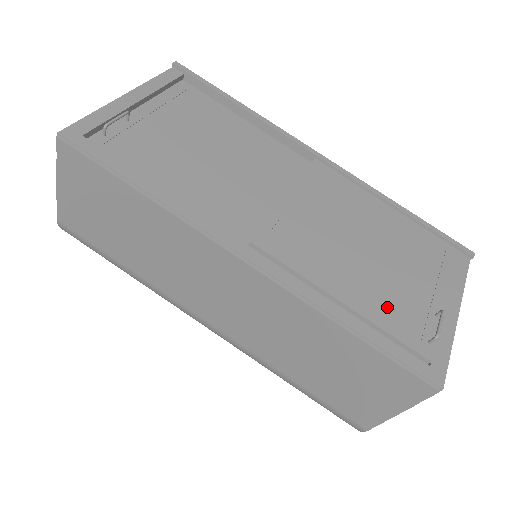
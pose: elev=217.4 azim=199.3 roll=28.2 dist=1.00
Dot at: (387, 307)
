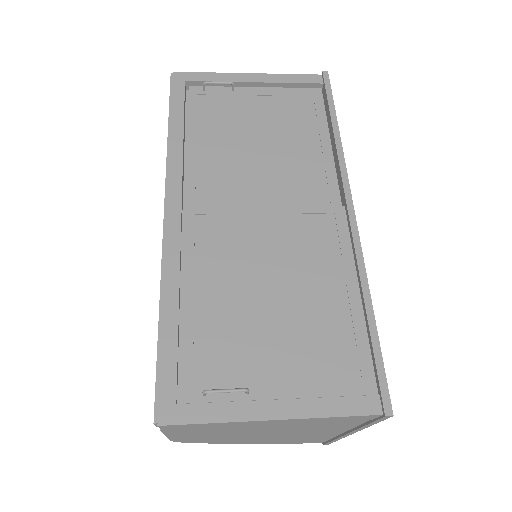
Dot at: (214, 338)
